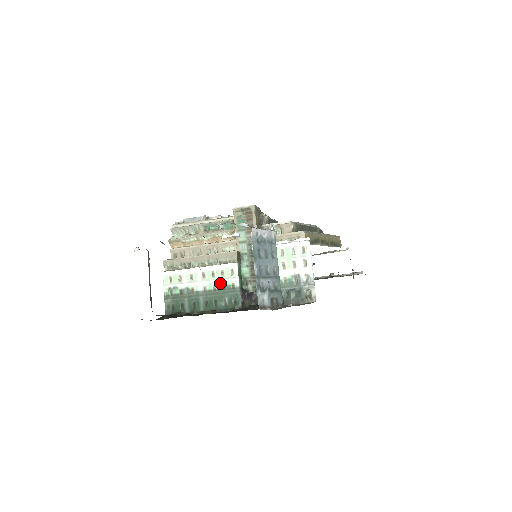
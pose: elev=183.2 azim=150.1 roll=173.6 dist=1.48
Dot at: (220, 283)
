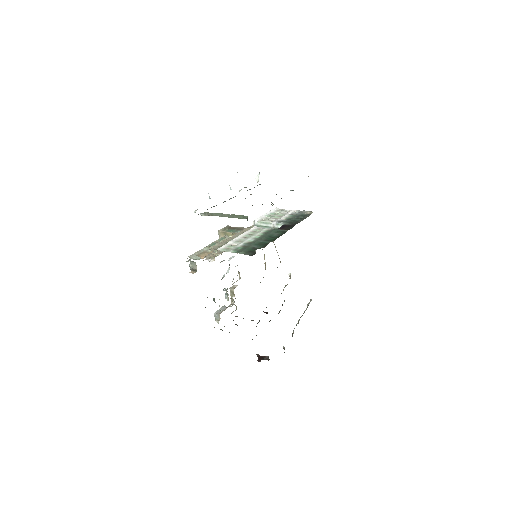
Dot at: (260, 233)
